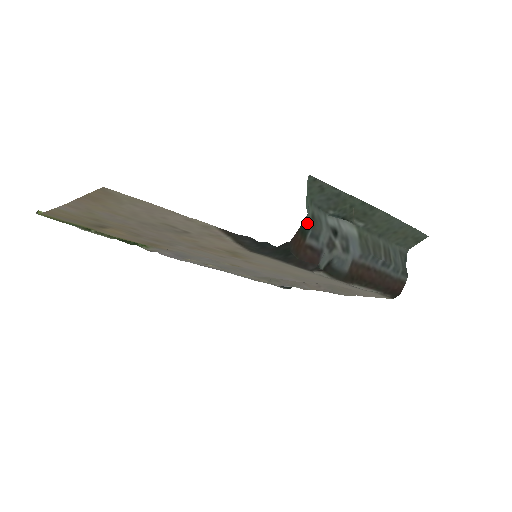
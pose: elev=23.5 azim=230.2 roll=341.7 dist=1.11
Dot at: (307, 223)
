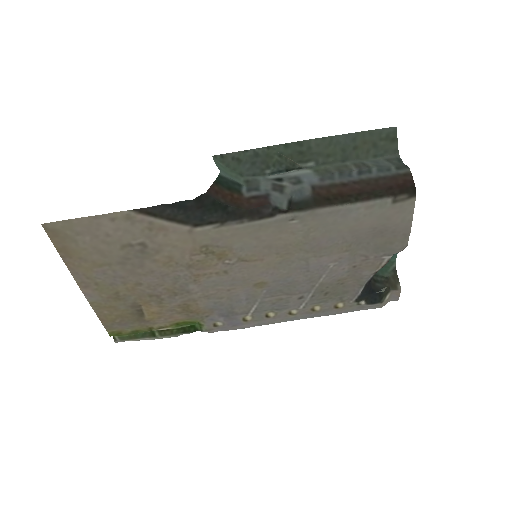
Dot at: (231, 182)
